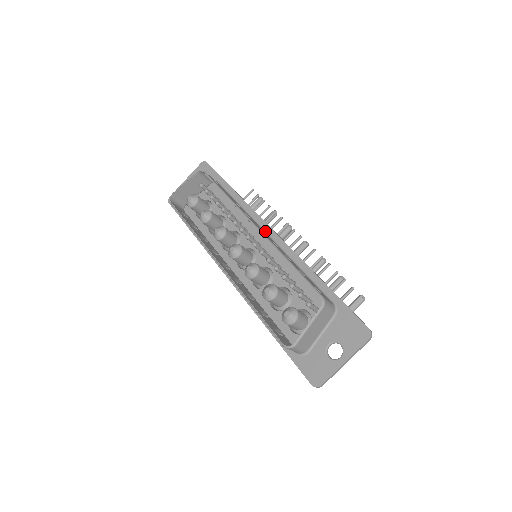
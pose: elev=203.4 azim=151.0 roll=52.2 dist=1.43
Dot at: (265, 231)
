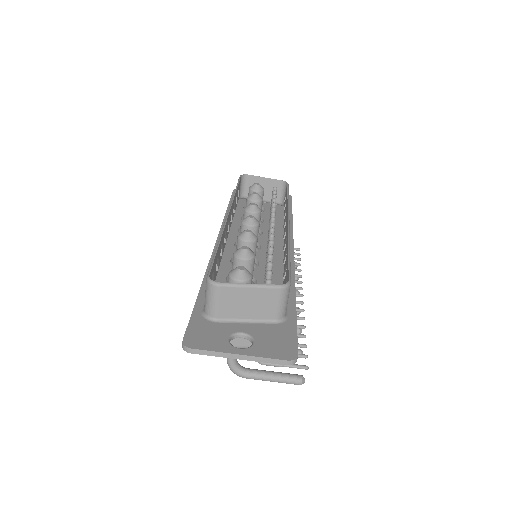
Dot at: occluded
